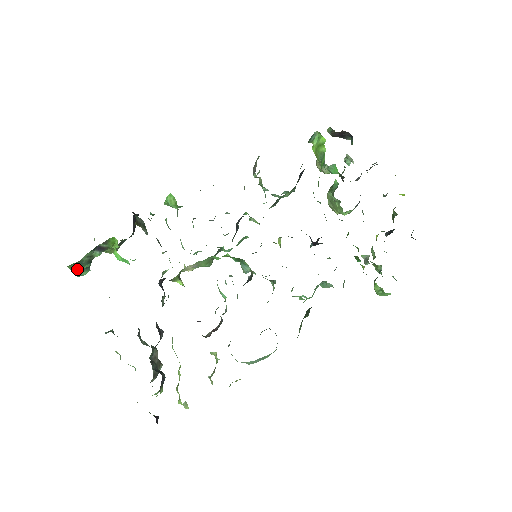
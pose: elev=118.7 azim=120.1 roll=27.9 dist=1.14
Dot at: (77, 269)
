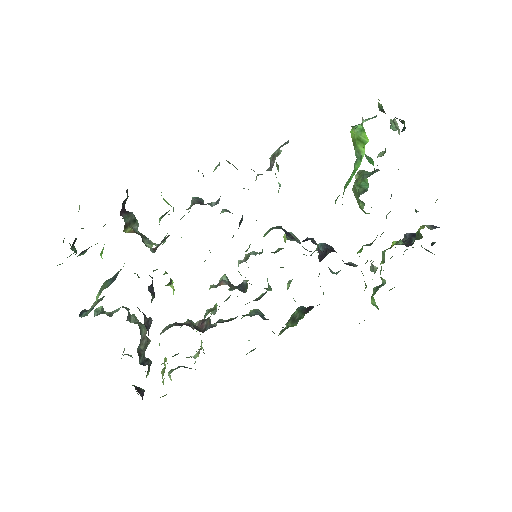
Dot at: occluded
